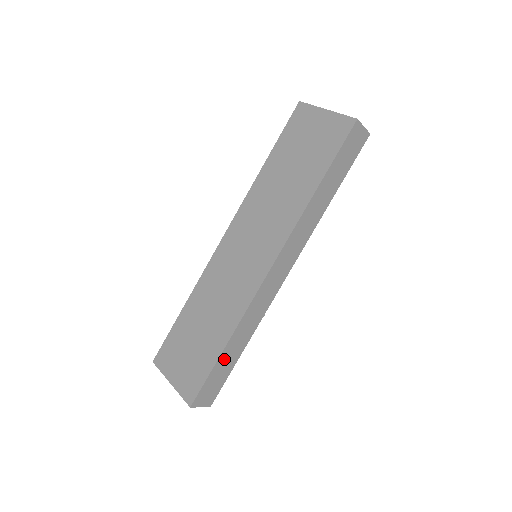
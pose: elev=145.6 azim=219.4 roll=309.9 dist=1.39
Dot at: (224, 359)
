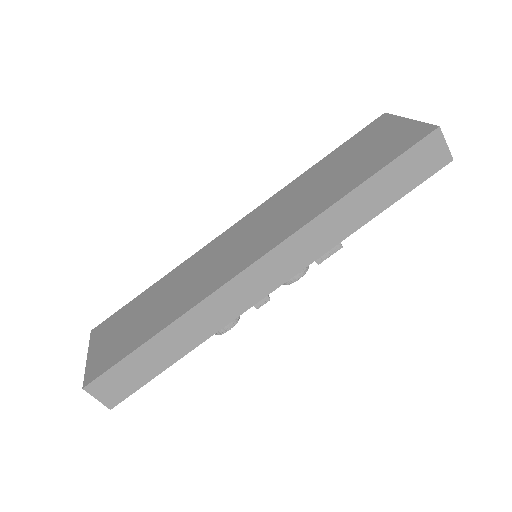
Dot at: (152, 350)
